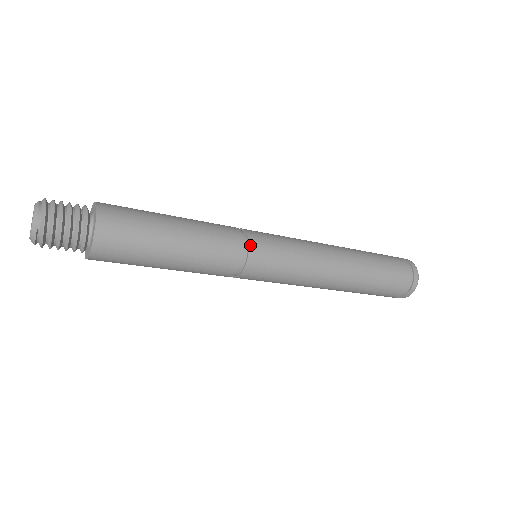
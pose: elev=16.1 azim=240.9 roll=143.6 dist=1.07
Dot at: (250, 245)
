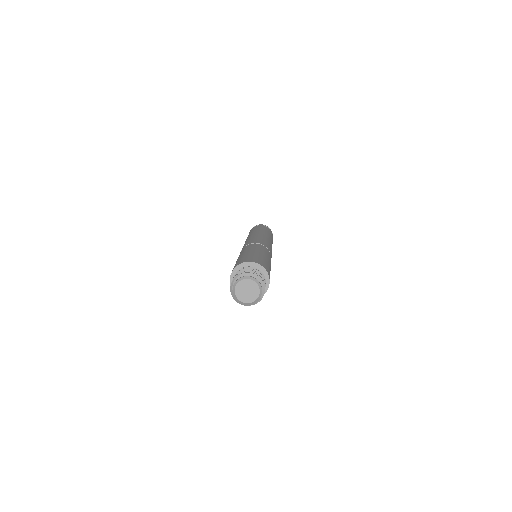
Dot at: occluded
